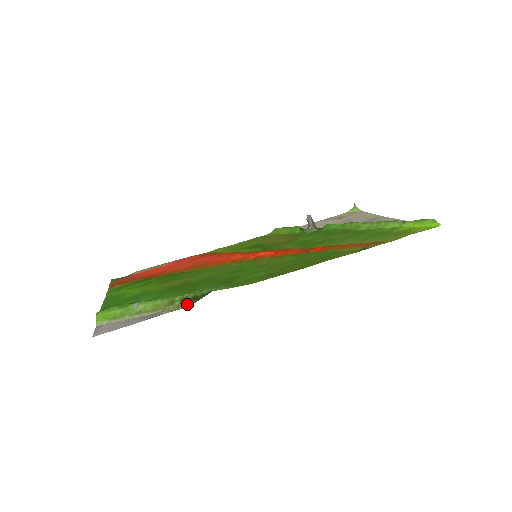
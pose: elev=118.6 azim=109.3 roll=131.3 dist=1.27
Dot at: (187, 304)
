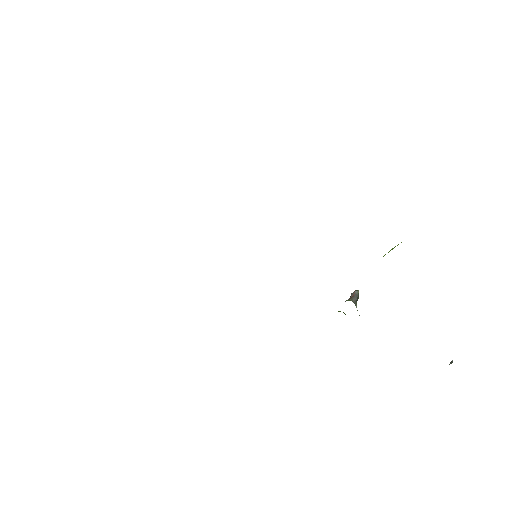
Dot at: occluded
